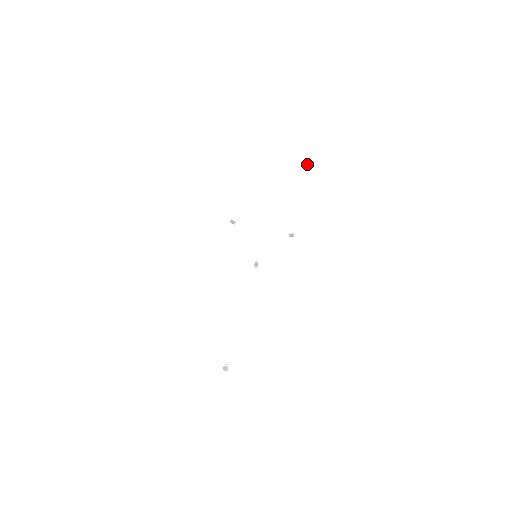
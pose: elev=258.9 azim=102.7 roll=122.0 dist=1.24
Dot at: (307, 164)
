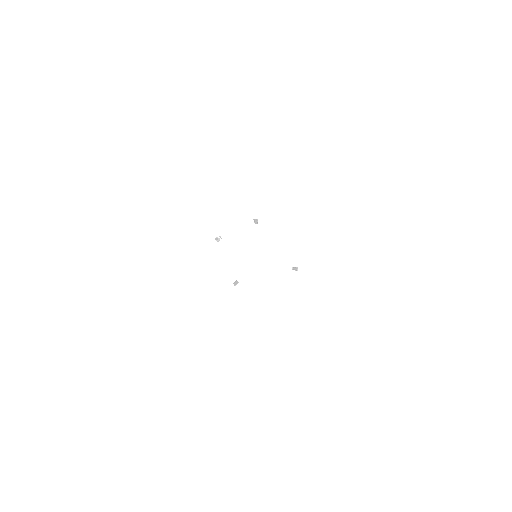
Dot at: (340, 259)
